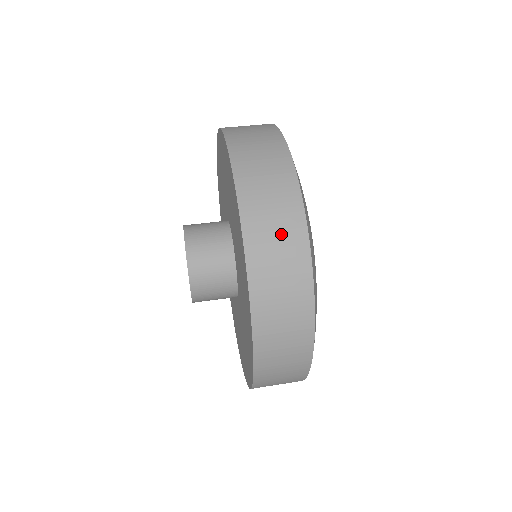
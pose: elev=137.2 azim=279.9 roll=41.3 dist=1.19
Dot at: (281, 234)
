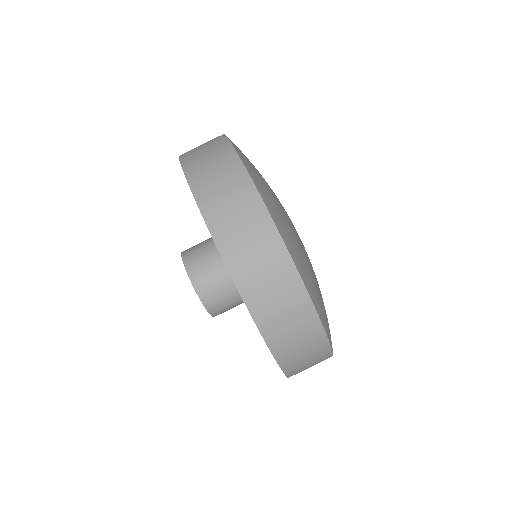
Dot at: (312, 359)
